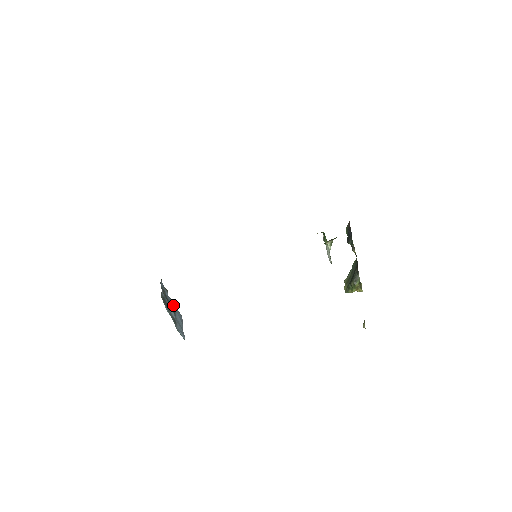
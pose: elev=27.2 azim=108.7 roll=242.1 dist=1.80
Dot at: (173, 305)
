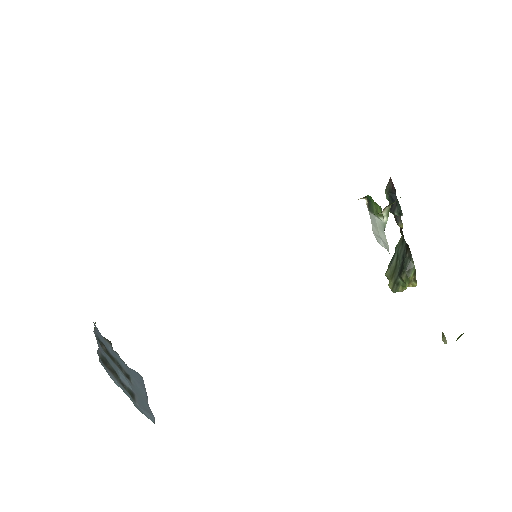
Dot at: (124, 364)
